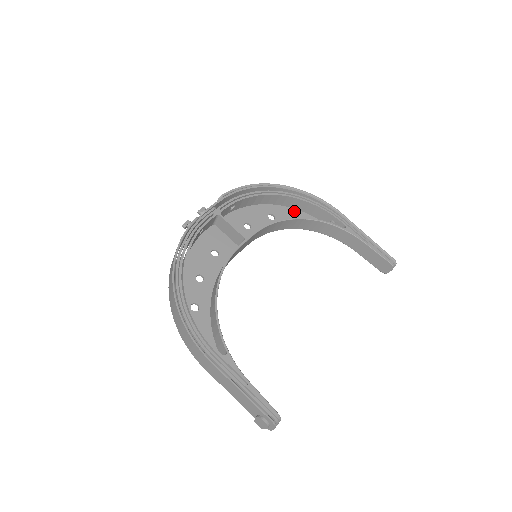
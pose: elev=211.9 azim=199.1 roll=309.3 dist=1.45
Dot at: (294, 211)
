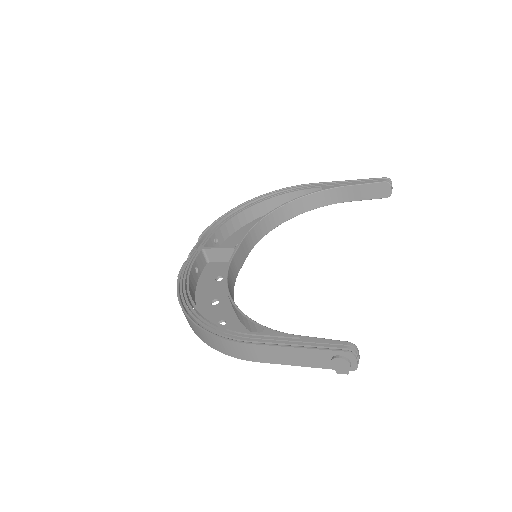
Dot at: occluded
